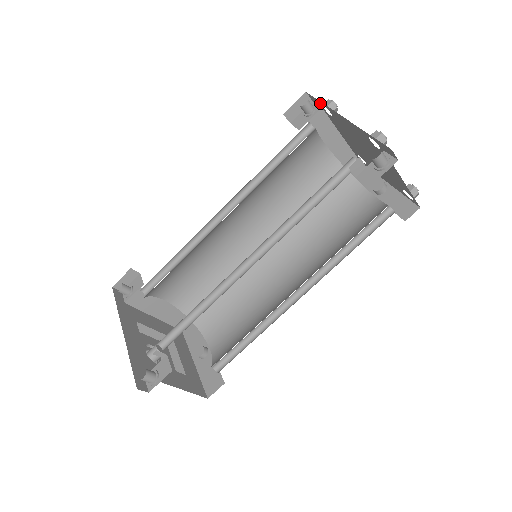
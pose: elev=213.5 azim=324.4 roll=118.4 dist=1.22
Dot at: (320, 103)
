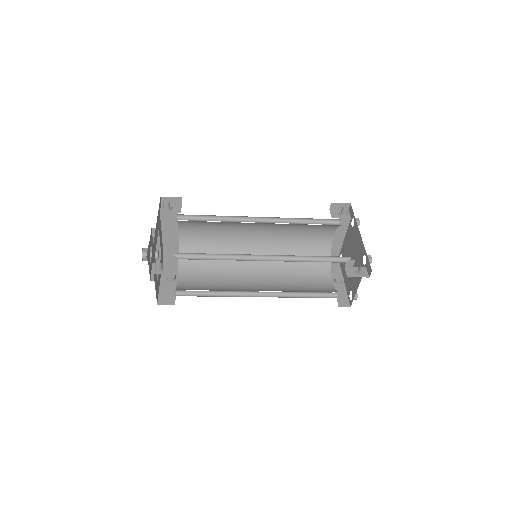
Dot at: (353, 216)
